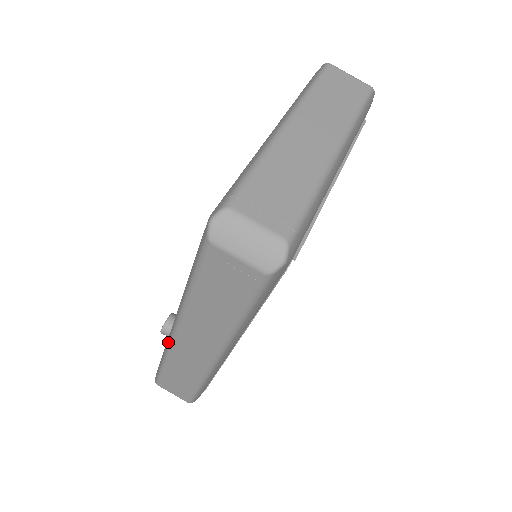
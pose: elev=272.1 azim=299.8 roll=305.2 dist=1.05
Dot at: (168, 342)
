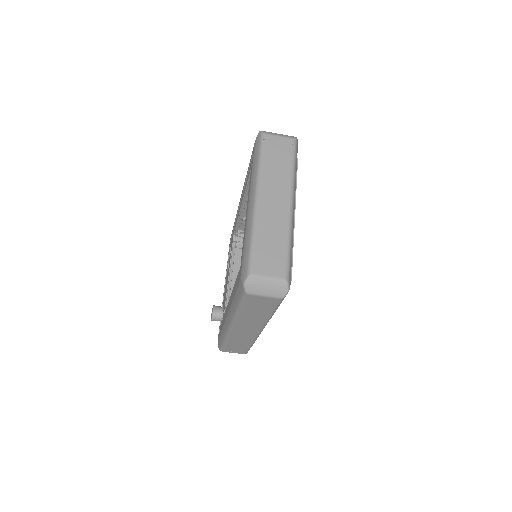
Dot at: (226, 331)
